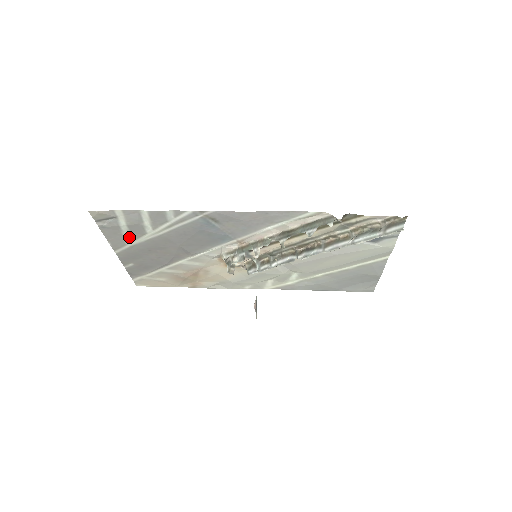
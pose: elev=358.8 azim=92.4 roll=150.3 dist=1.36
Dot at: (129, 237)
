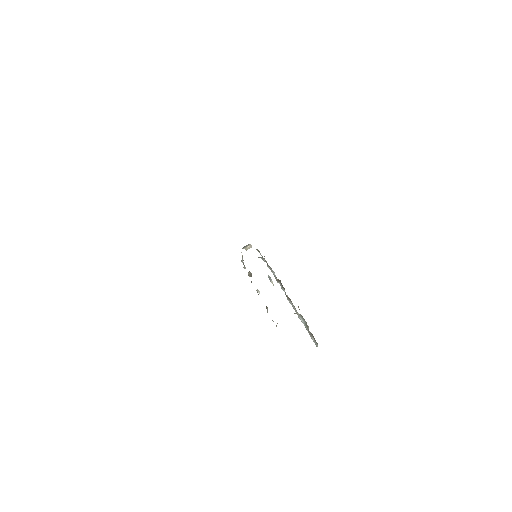
Dot at: occluded
